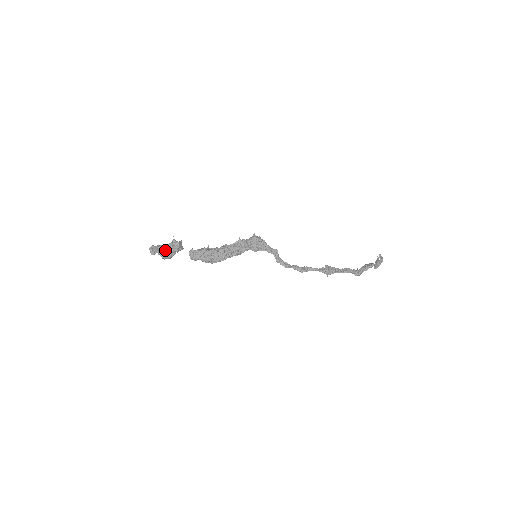
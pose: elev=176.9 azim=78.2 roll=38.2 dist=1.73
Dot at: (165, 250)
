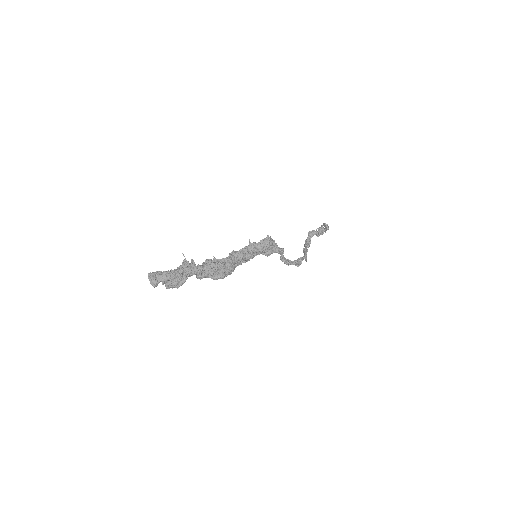
Dot at: (176, 278)
